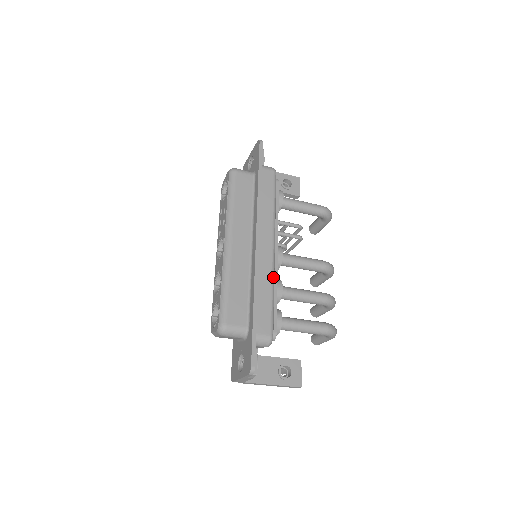
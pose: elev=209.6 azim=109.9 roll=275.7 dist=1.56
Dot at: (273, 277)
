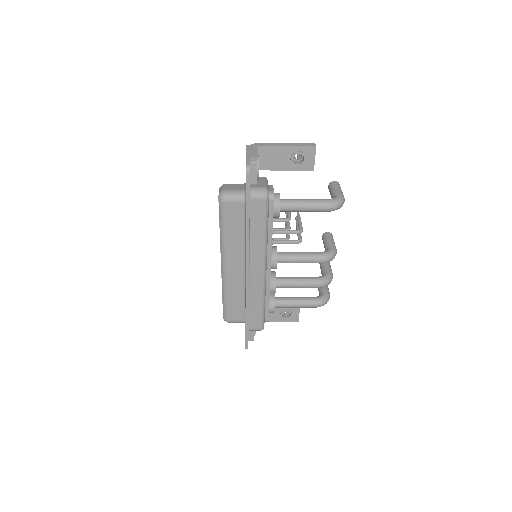
Dot at: (263, 293)
